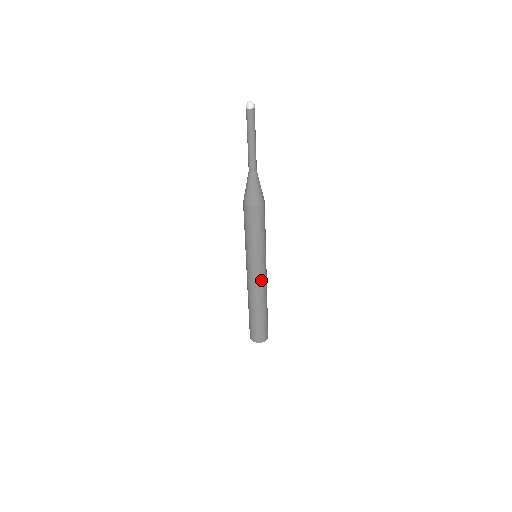
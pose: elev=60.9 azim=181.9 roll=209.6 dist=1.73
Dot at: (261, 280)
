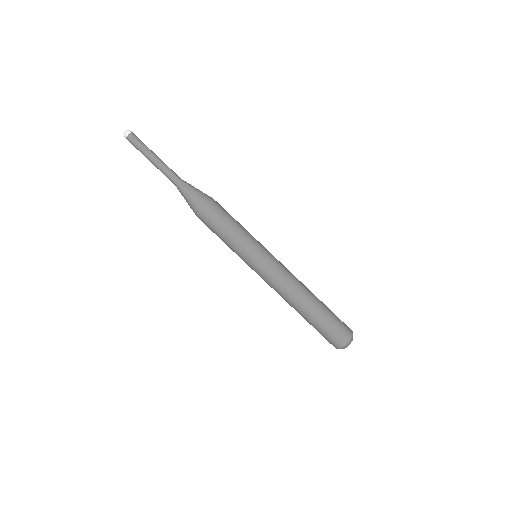
Dot at: (284, 267)
